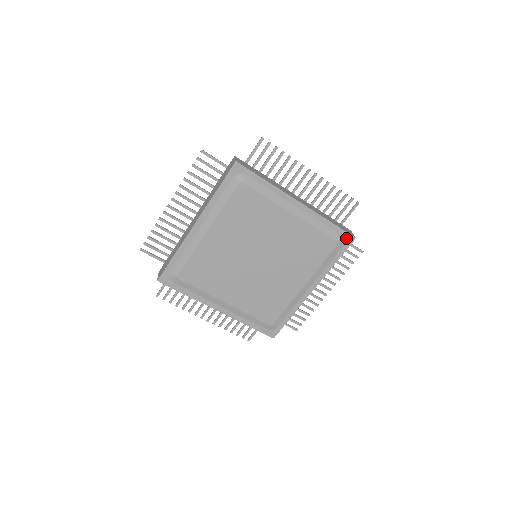
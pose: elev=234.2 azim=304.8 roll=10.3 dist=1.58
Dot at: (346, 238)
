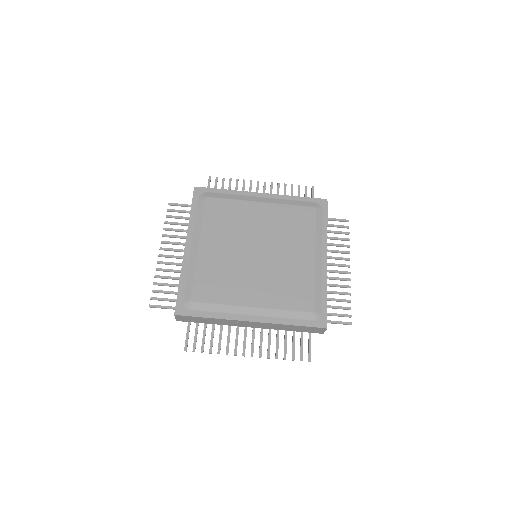
Dot at: (319, 203)
